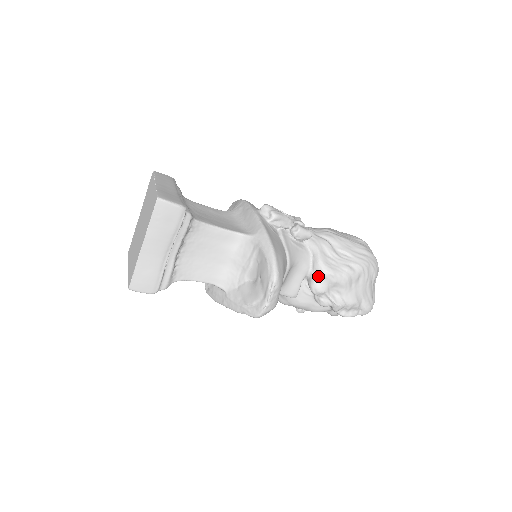
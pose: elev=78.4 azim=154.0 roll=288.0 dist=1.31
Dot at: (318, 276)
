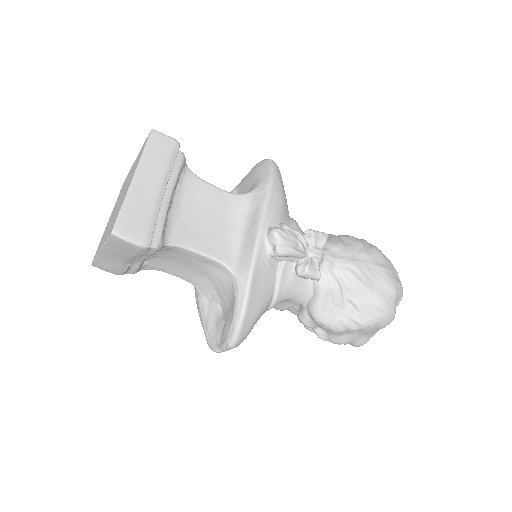
Dot at: (309, 315)
